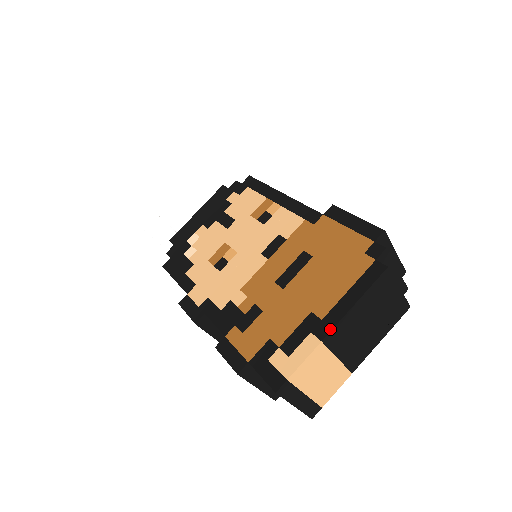
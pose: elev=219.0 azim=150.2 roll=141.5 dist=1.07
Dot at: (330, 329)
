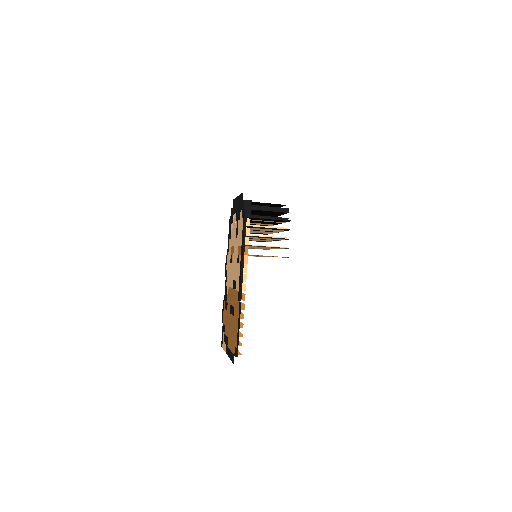
Dot at: (227, 353)
